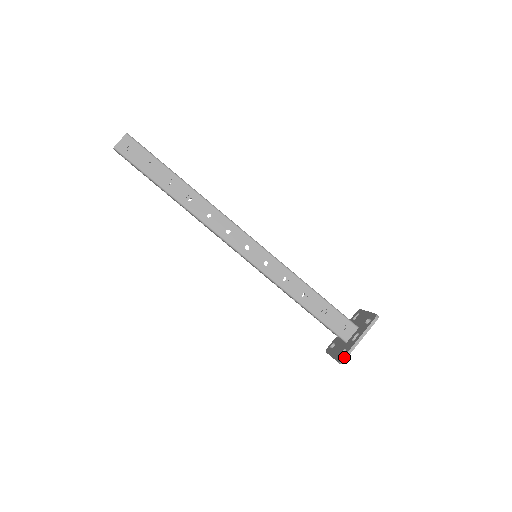
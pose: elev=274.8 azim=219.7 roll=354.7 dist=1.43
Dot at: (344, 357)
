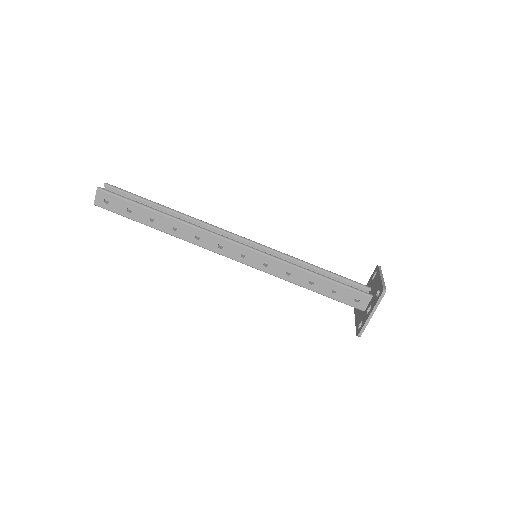
Dot at: (360, 332)
